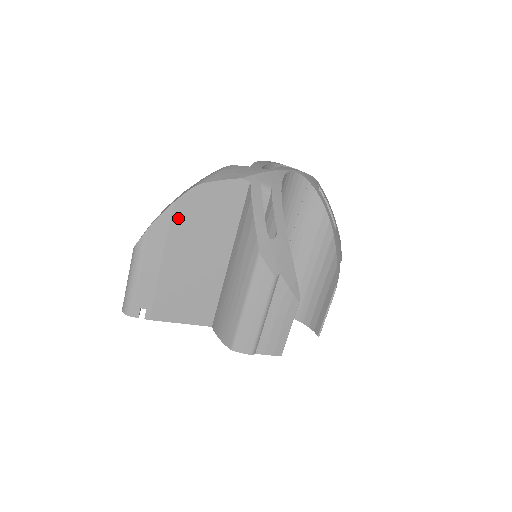
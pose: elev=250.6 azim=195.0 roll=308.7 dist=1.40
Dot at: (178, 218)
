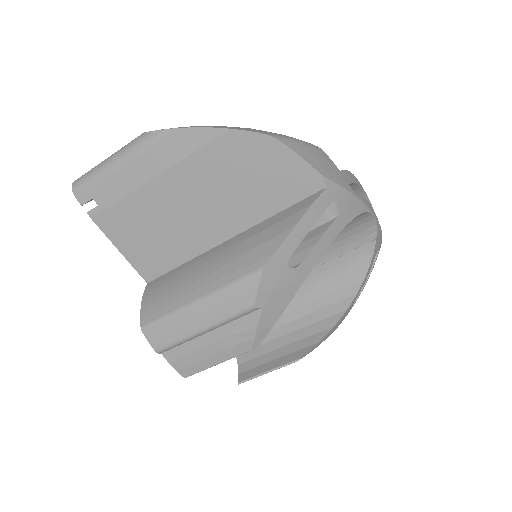
Dot at: (218, 149)
